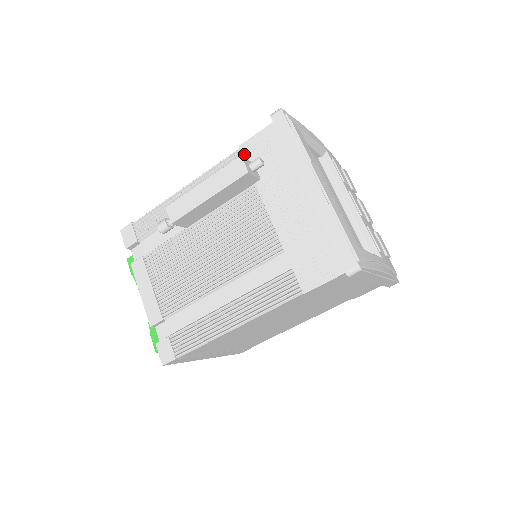
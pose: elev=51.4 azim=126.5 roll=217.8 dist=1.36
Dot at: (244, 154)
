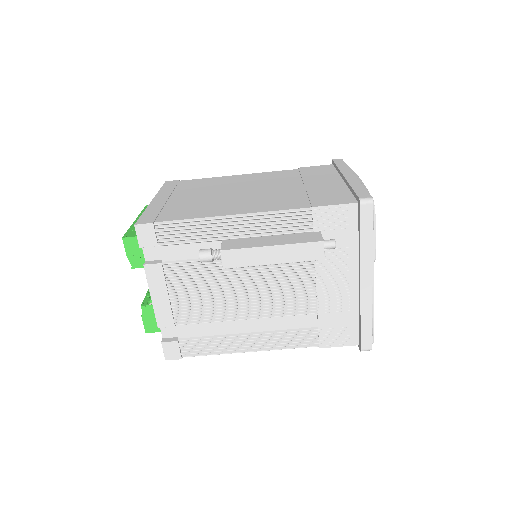
Dot at: (315, 218)
